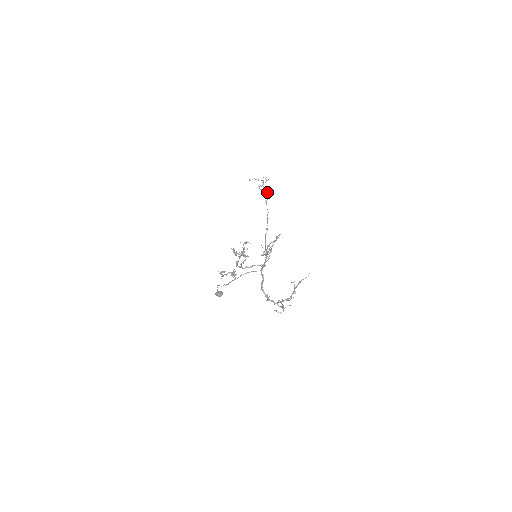
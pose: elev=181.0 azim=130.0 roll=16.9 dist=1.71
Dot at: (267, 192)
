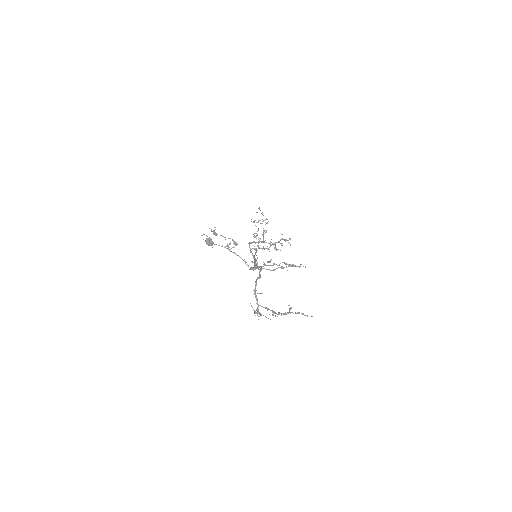
Dot at: occluded
